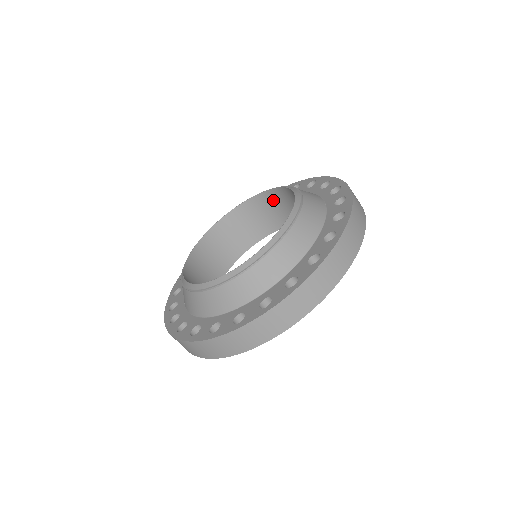
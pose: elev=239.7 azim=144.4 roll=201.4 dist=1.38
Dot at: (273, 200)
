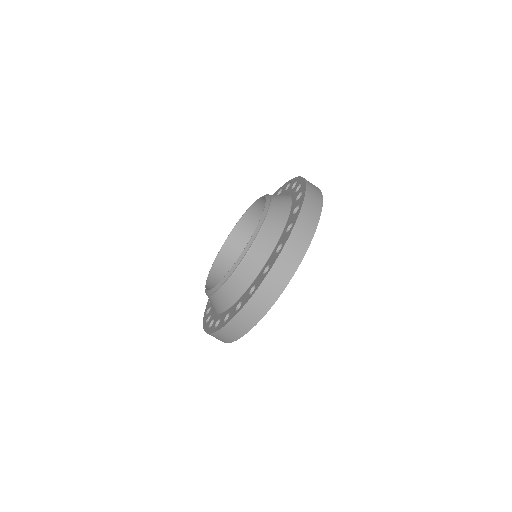
Dot at: (262, 208)
